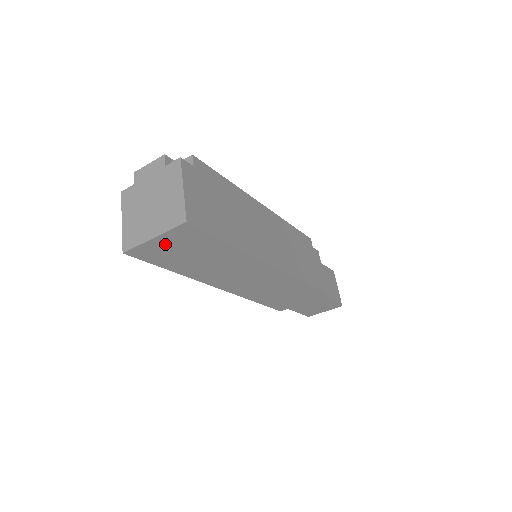
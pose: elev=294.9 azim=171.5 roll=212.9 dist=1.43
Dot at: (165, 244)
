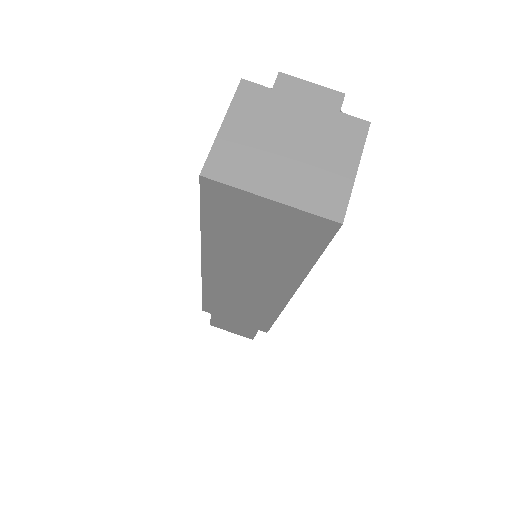
Dot at: (264, 212)
